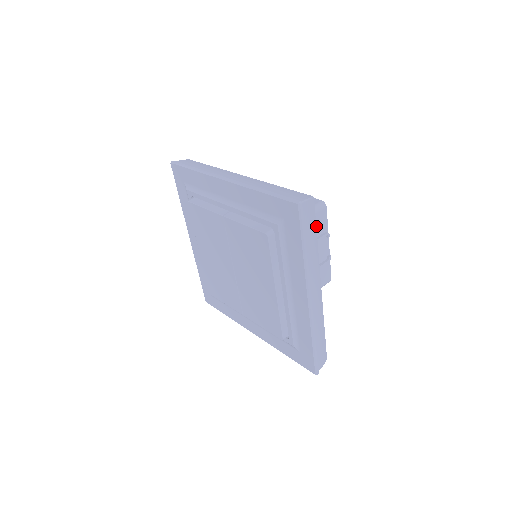
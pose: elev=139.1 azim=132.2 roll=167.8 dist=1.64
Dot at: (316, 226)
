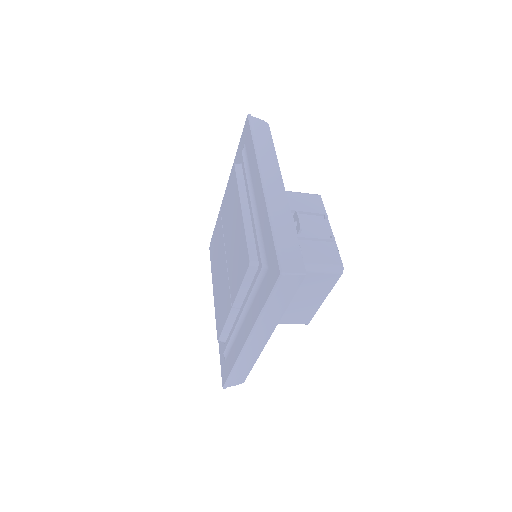
Dot at: (308, 204)
